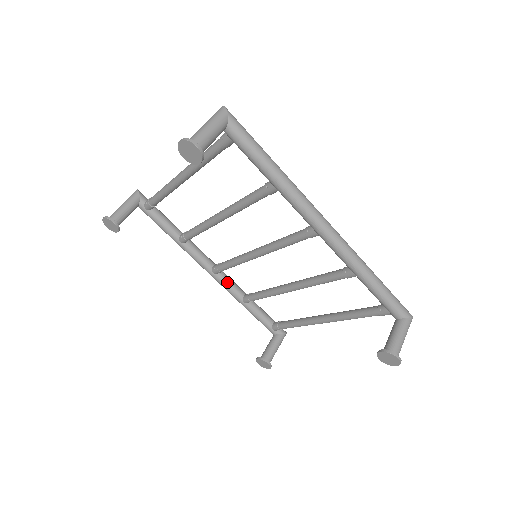
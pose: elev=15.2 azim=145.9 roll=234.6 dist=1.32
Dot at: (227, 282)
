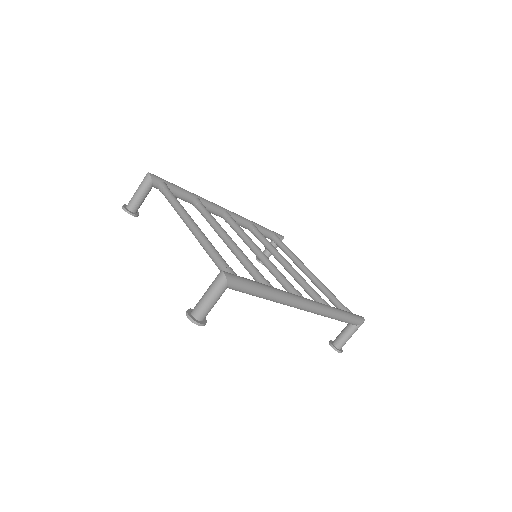
Dot at: occluded
